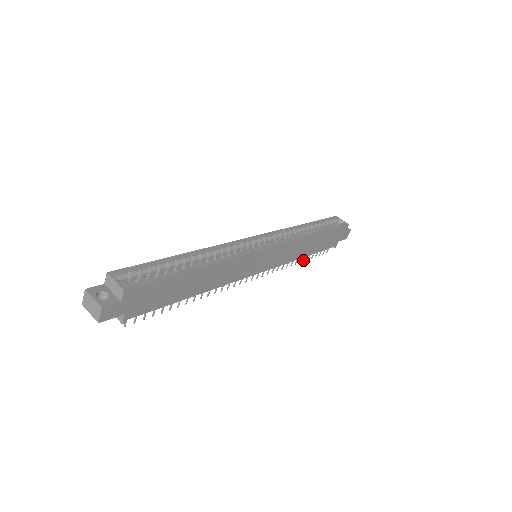
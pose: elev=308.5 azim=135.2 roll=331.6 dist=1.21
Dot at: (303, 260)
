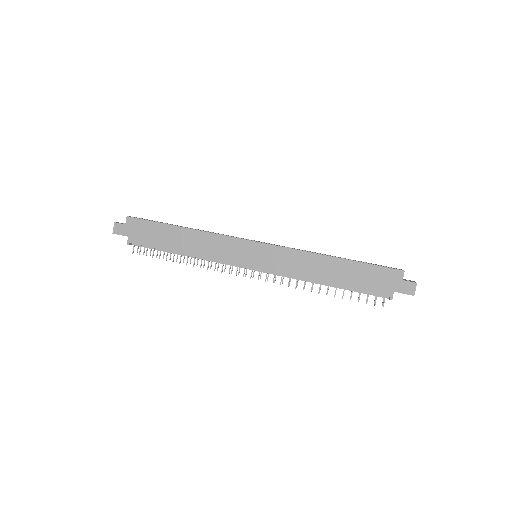
Dot at: (334, 295)
